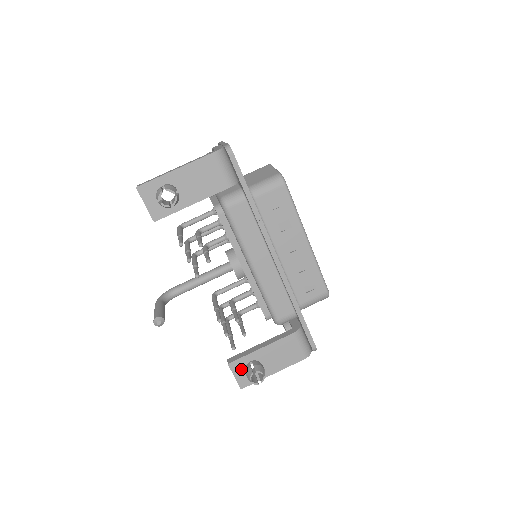
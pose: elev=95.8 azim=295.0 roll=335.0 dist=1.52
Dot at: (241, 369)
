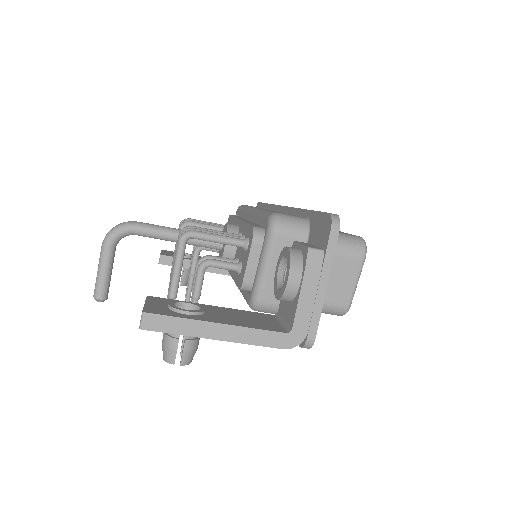
Dot at: occluded
